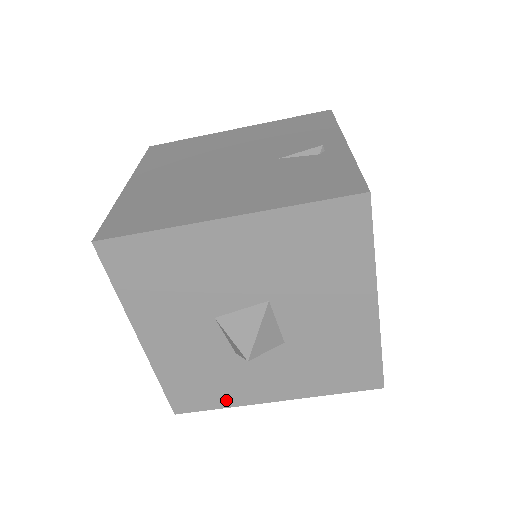
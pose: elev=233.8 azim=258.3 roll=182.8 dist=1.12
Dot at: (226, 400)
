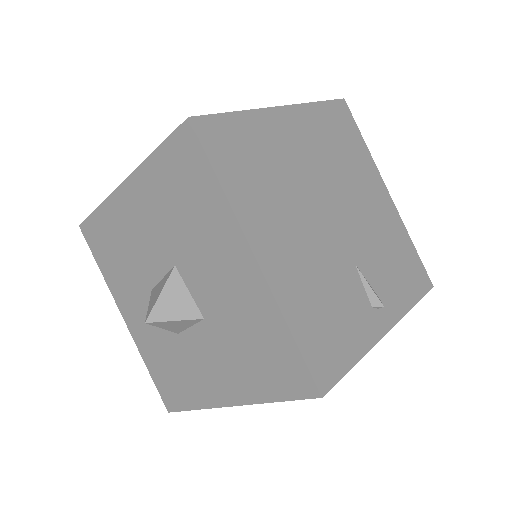
Dot at: (193, 398)
